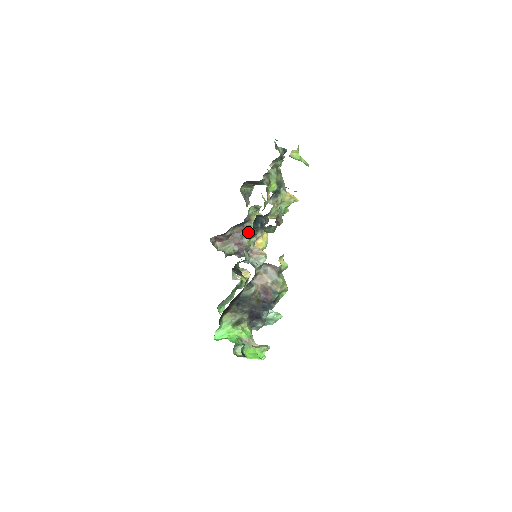
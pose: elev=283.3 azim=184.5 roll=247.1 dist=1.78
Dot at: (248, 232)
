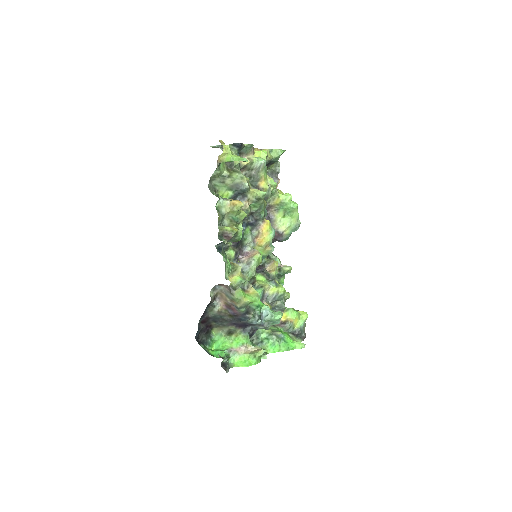
Dot at: (276, 217)
